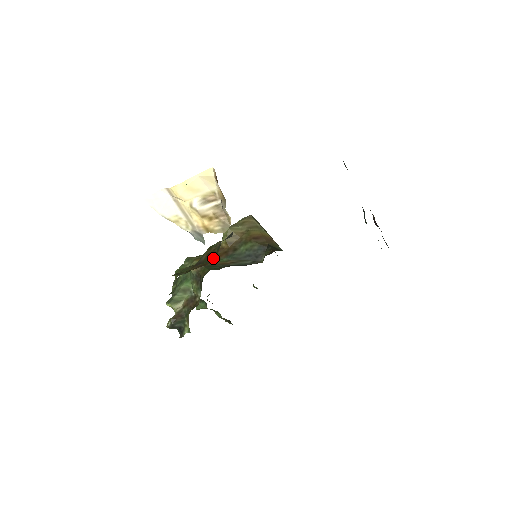
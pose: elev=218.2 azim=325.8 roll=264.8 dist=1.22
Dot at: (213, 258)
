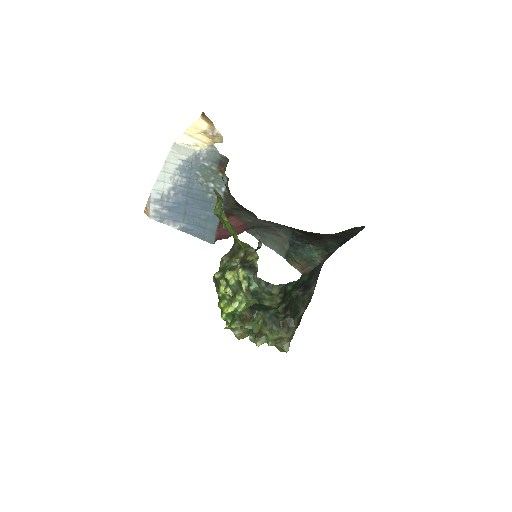
Dot at: occluded
